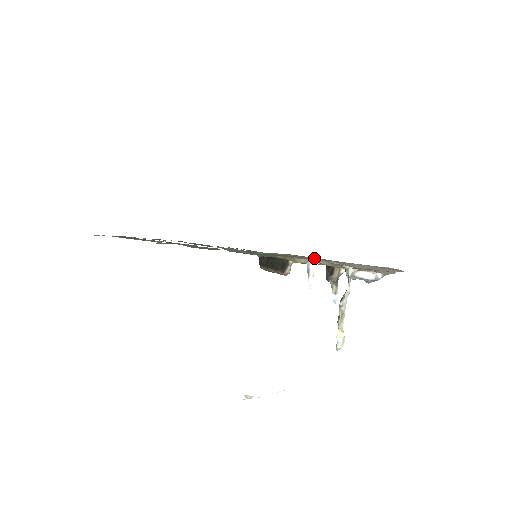
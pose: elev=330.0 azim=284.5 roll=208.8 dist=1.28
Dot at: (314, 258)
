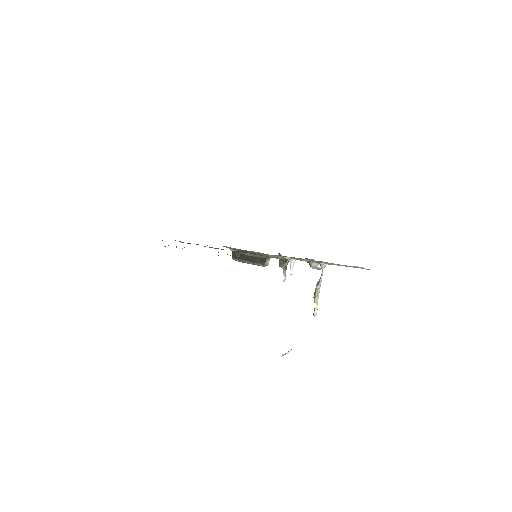
Dot at: occluded
